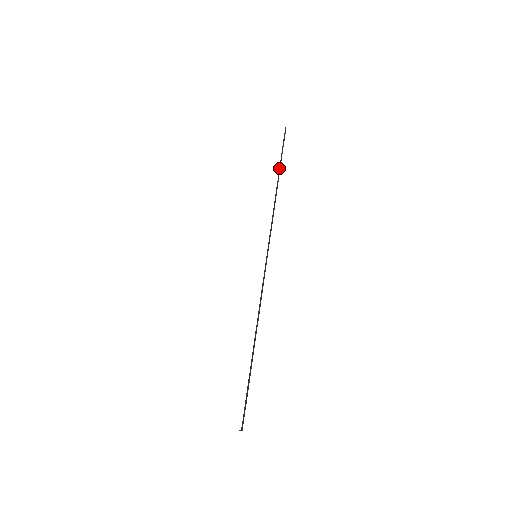
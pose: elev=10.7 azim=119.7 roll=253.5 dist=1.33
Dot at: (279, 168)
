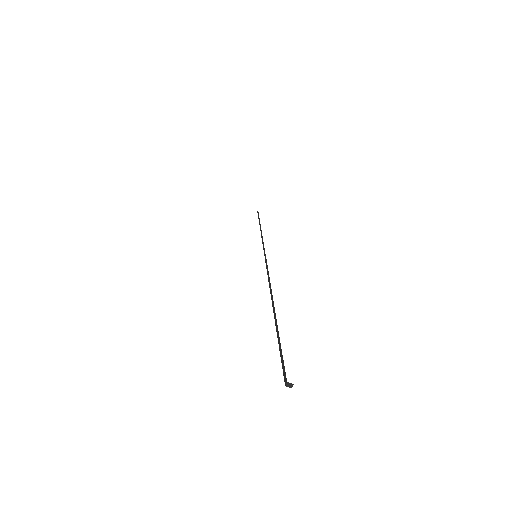
Dot at: occluded
